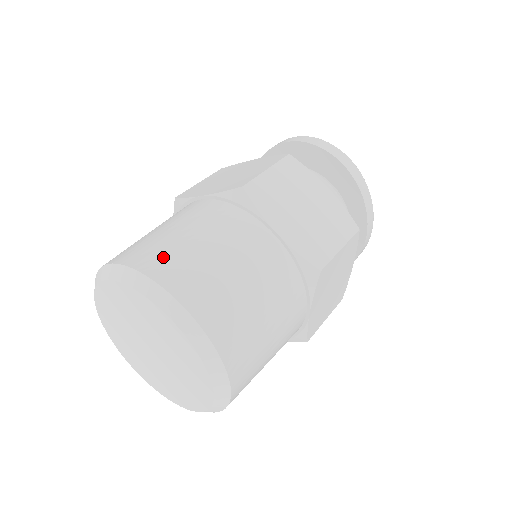
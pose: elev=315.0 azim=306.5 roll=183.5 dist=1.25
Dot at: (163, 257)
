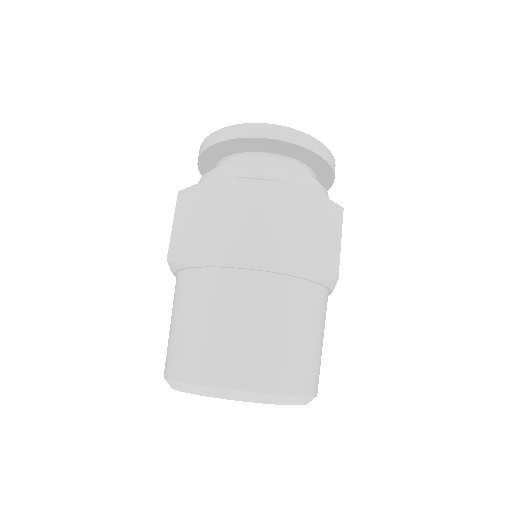
Dot at: (232, 364)
